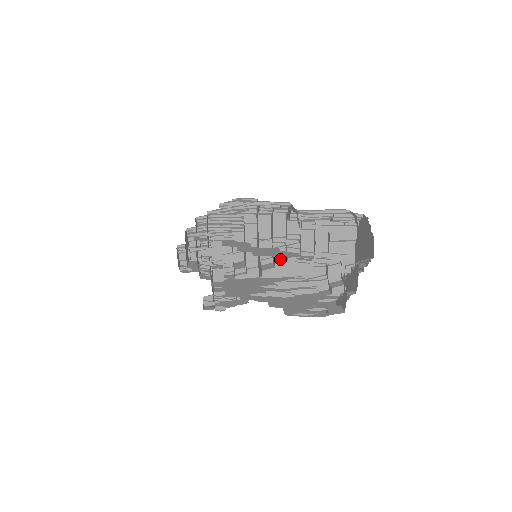
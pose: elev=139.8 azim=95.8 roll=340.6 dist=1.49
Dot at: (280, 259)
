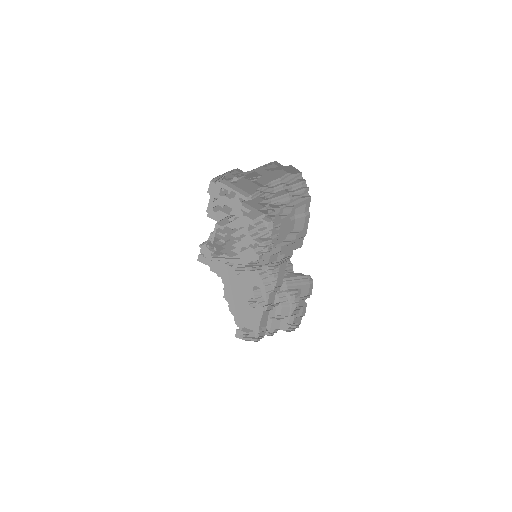
Dot at: occluded
